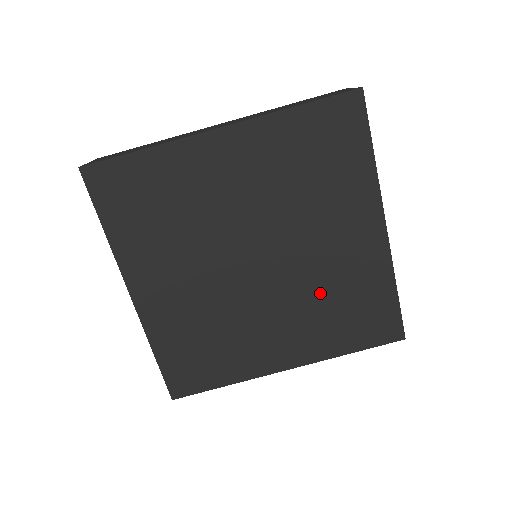
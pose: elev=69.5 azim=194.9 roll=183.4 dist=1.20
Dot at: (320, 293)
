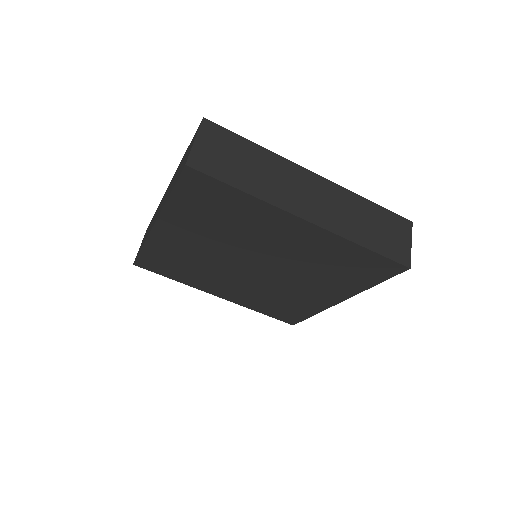
Dot at: (272, 293)
